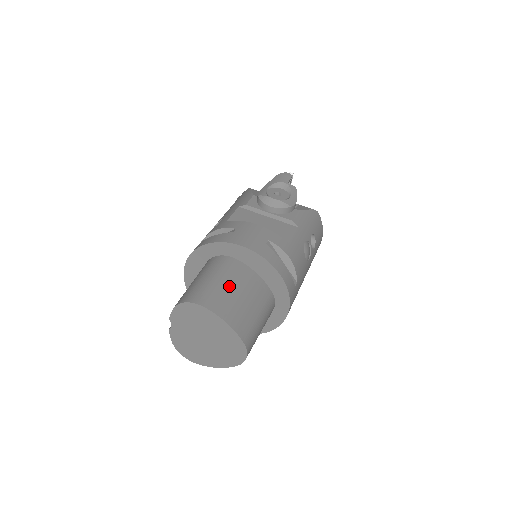
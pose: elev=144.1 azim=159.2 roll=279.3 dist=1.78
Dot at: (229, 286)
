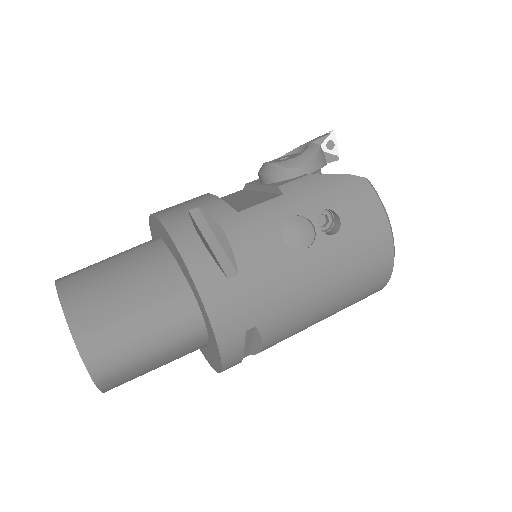
Dot at: (112, 265)
